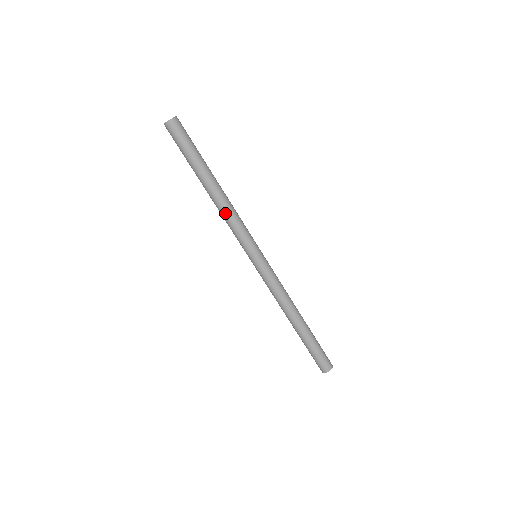
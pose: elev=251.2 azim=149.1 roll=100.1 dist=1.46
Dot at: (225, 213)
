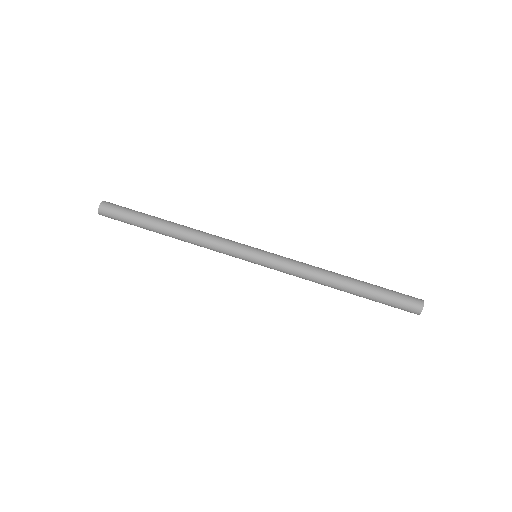
Dot at: (197, 243)
